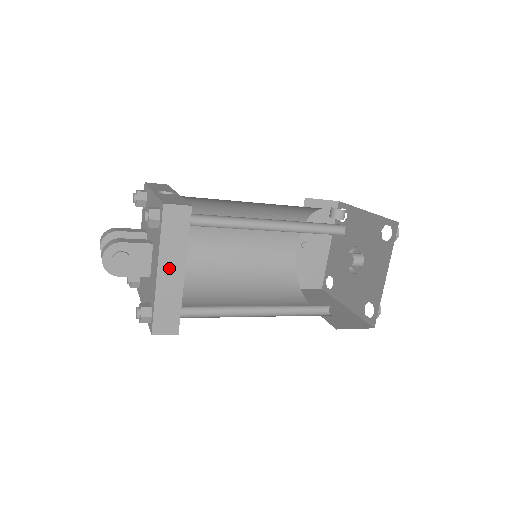
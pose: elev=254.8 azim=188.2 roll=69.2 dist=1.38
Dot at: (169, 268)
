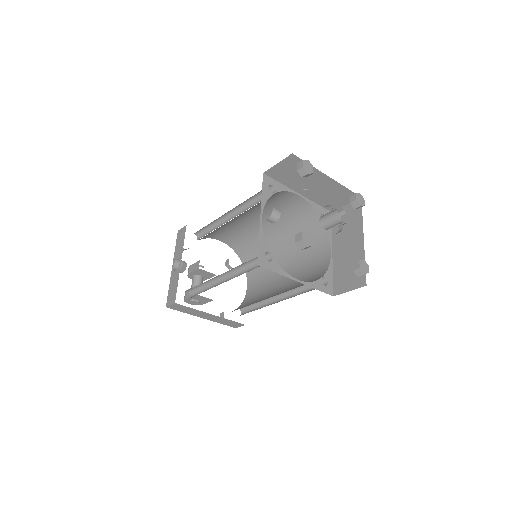
Dot at: (204, 316)
